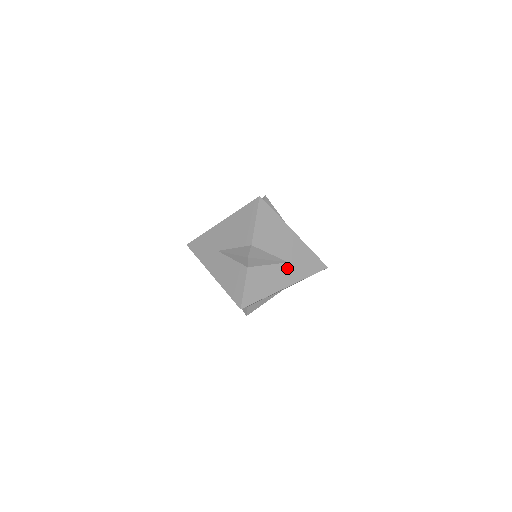
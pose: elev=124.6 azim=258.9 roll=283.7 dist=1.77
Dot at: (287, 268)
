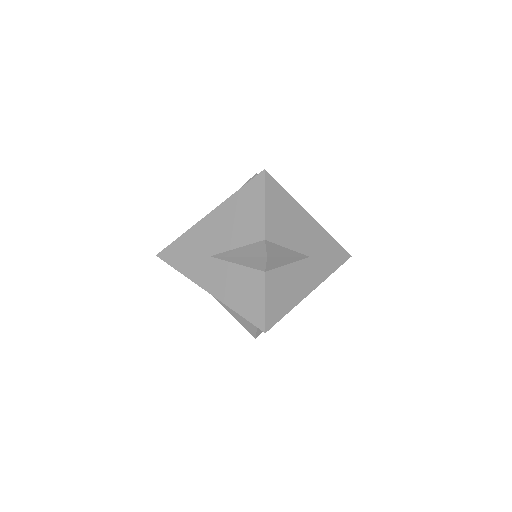
Dot at: (309, 265)
